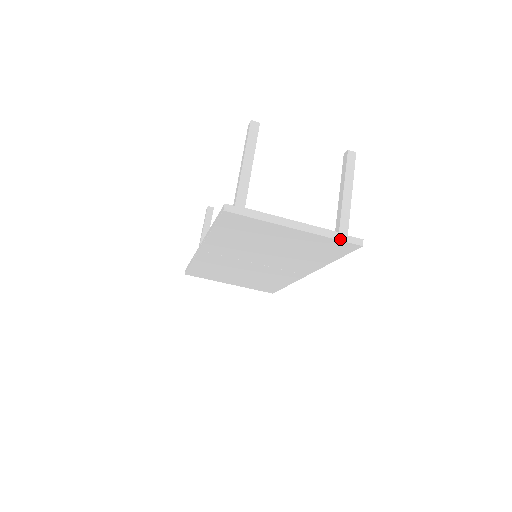
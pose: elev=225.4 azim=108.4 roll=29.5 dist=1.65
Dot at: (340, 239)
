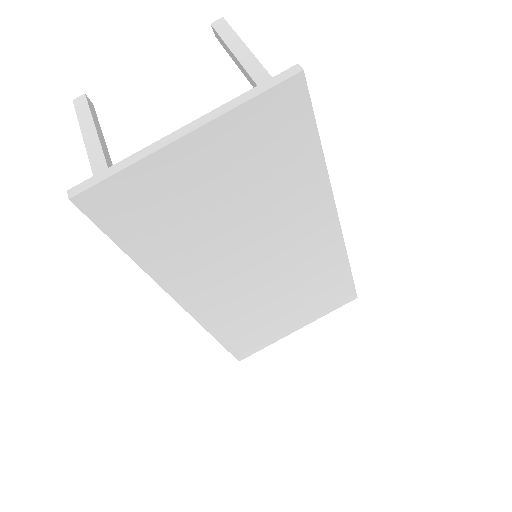
Dot at: (261, 92)
